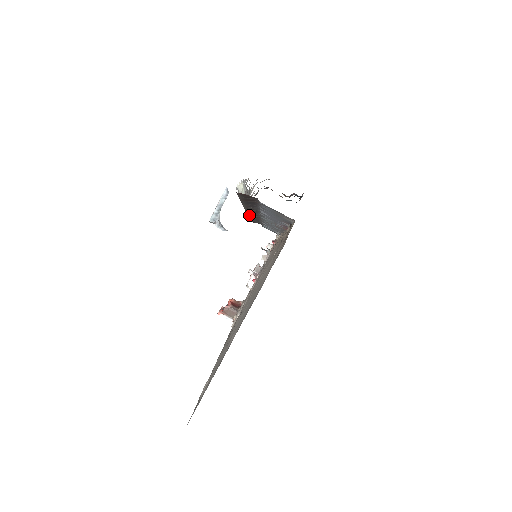
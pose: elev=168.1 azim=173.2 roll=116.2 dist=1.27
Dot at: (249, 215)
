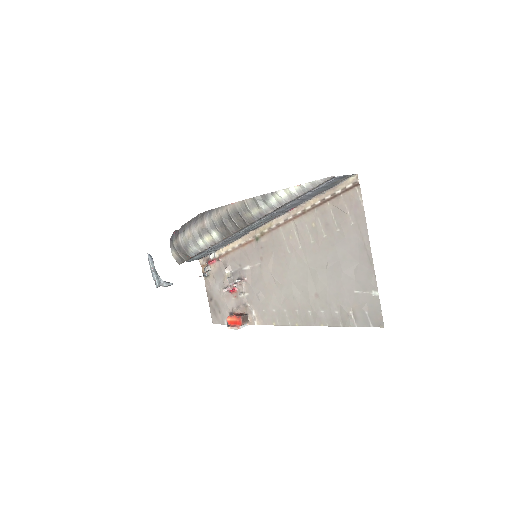
Dot at: occluded
